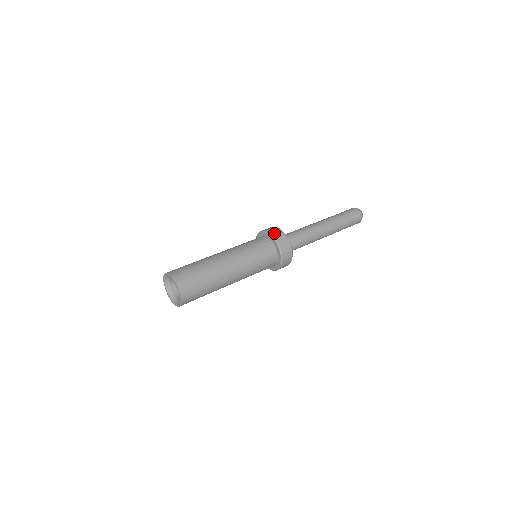
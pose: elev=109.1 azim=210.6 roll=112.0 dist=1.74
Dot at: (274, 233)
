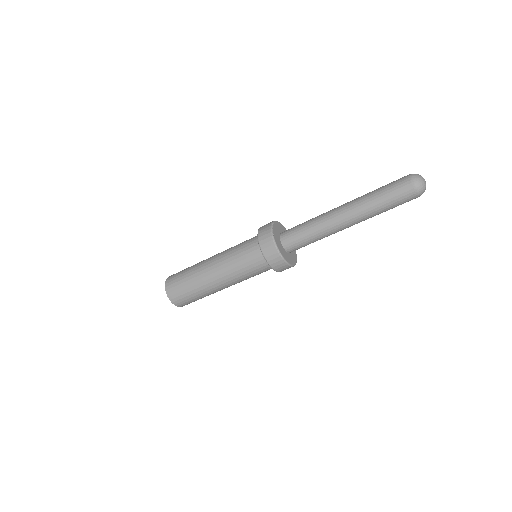
Dot at: (261, 236)
